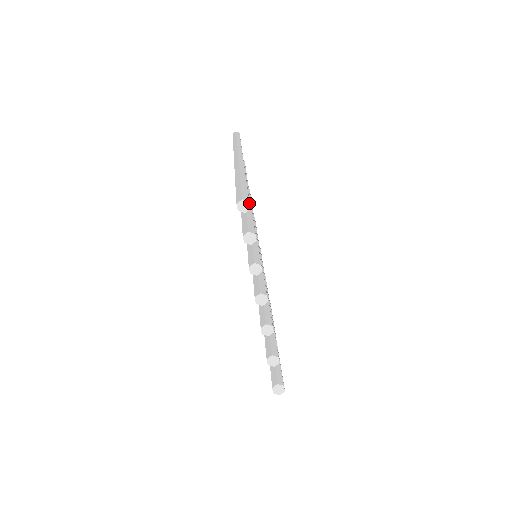
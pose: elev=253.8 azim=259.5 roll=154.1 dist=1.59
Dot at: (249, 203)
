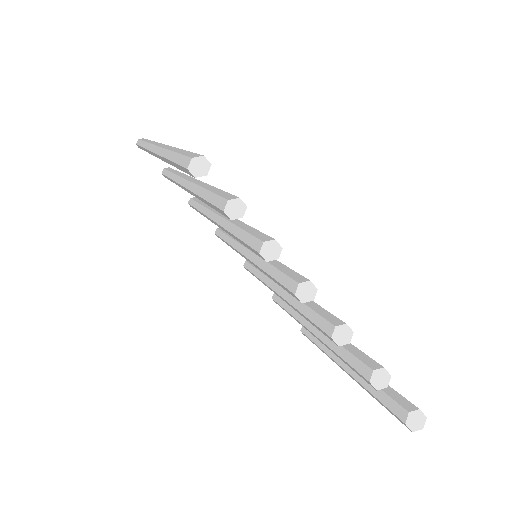
Dot at: (205, 158)
